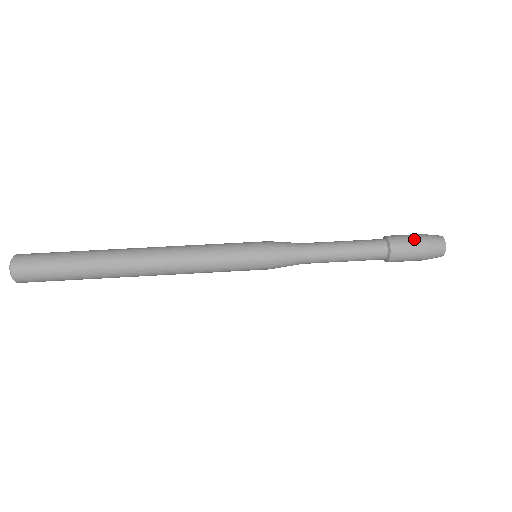
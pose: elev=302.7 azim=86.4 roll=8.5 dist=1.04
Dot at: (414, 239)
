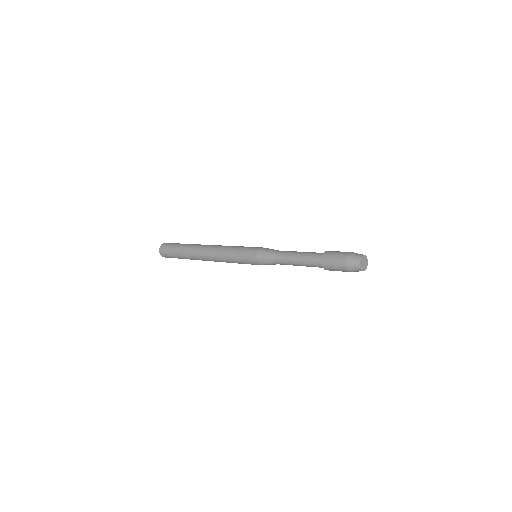
Dot at: (340, 253)
